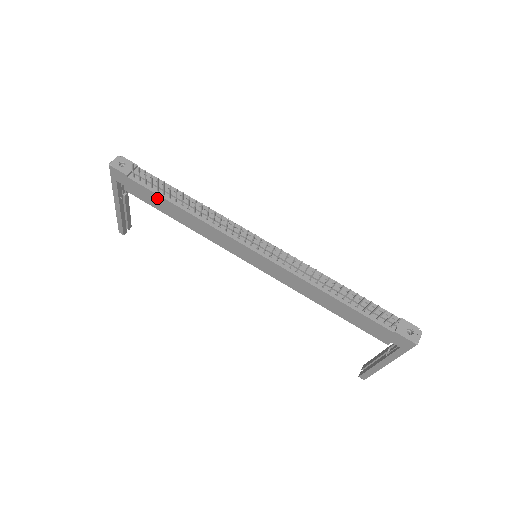
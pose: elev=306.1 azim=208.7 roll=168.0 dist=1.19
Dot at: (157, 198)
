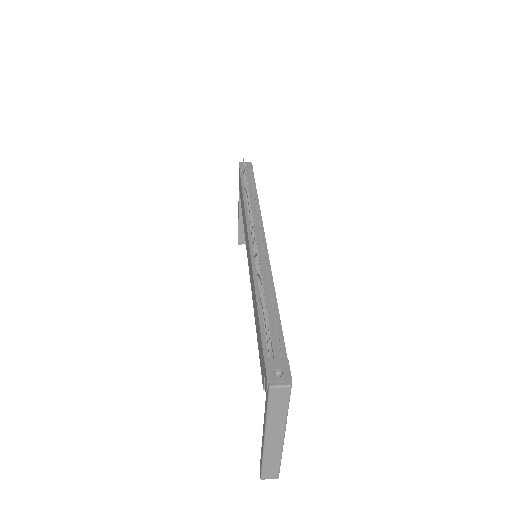
Dot at: (241, 190)
